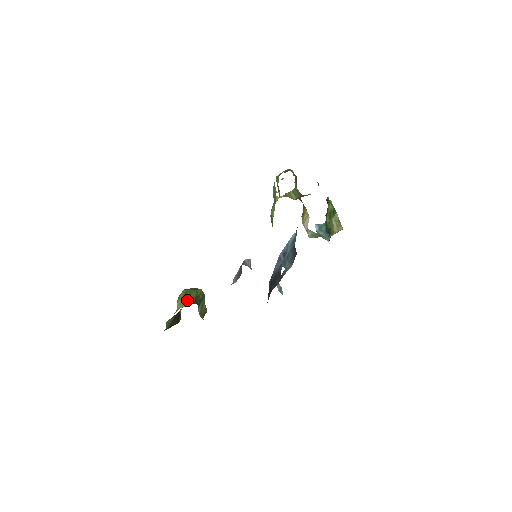
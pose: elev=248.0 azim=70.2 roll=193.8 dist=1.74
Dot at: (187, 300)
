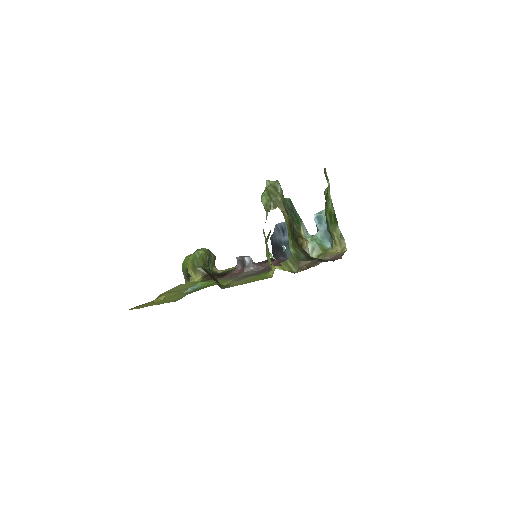
Dot at: (197, 271)
